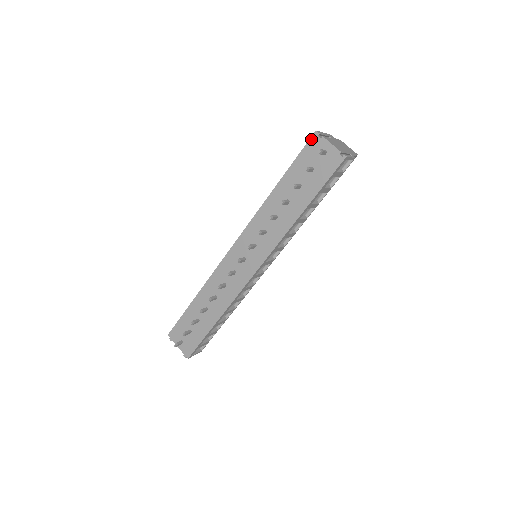
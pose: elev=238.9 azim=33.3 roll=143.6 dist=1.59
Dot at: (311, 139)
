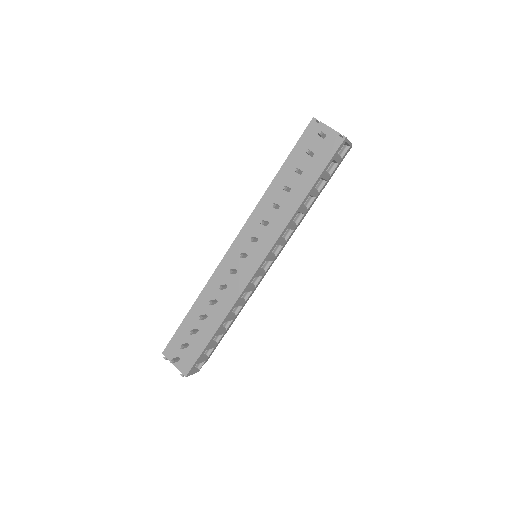
Dot at: (309, 125)
